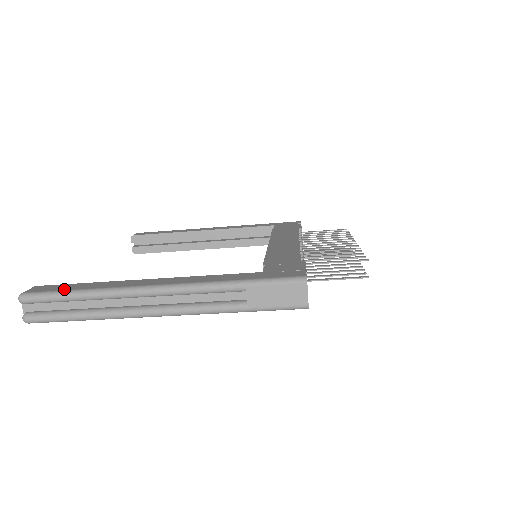
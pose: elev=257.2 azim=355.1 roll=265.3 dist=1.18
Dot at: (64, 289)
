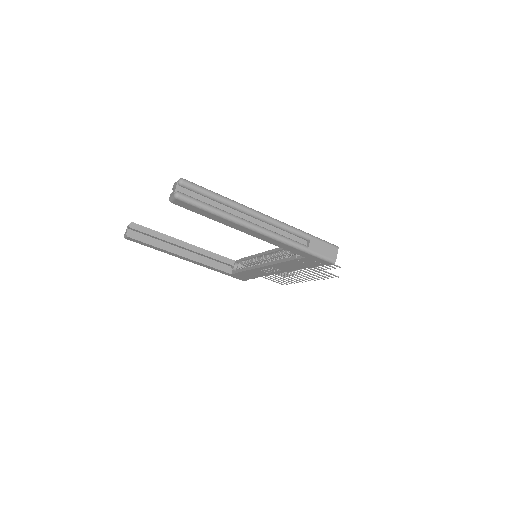
Dot at: (209, 190)
